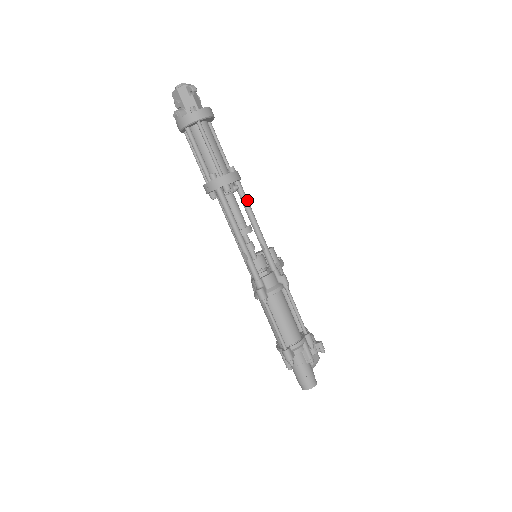
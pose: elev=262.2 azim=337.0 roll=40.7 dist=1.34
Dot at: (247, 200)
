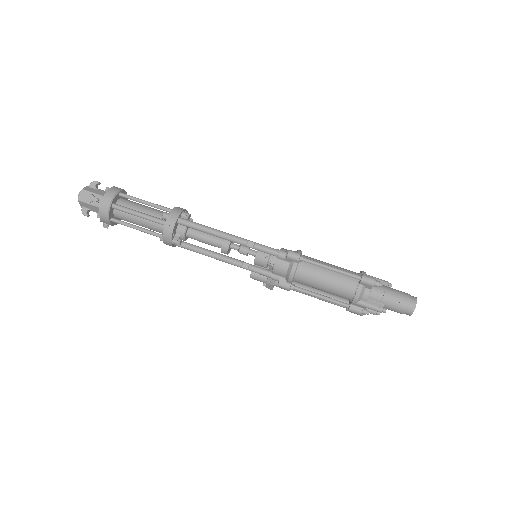
Dot at: occluded
